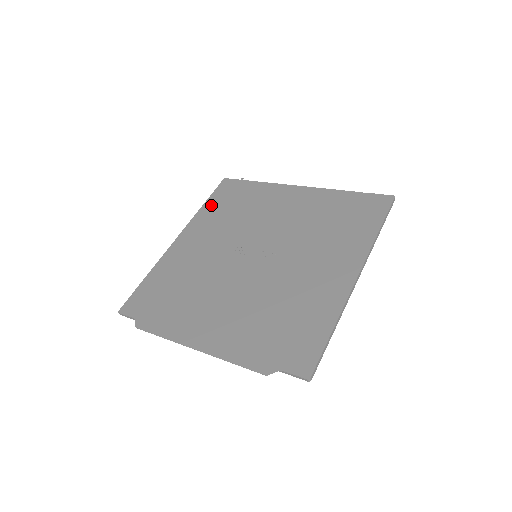
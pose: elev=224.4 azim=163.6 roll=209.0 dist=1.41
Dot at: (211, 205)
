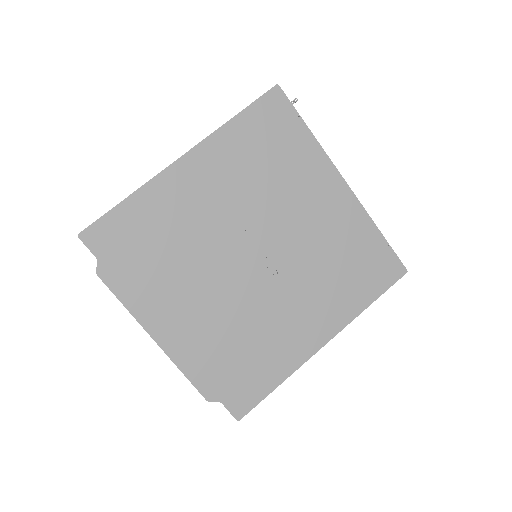
Dot at: (242, 128)
